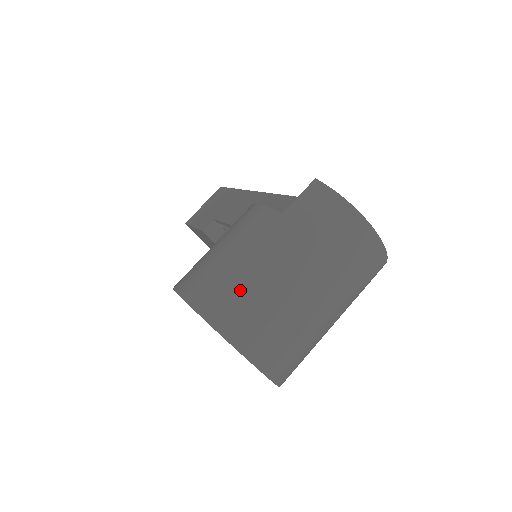
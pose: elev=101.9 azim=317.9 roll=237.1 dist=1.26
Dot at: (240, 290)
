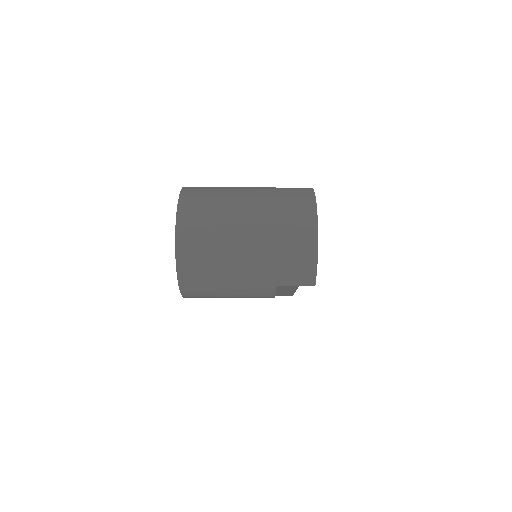
Dot at: (213, 192)
